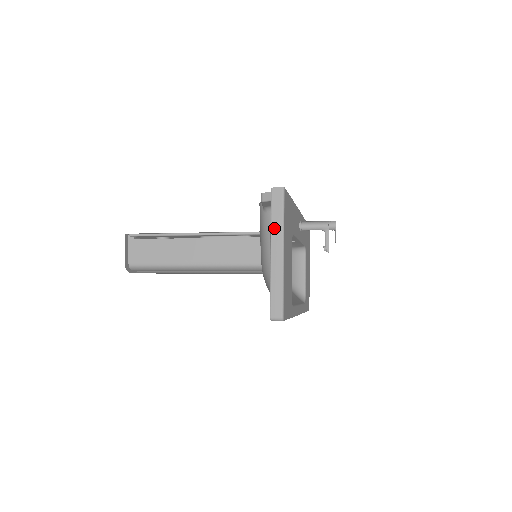
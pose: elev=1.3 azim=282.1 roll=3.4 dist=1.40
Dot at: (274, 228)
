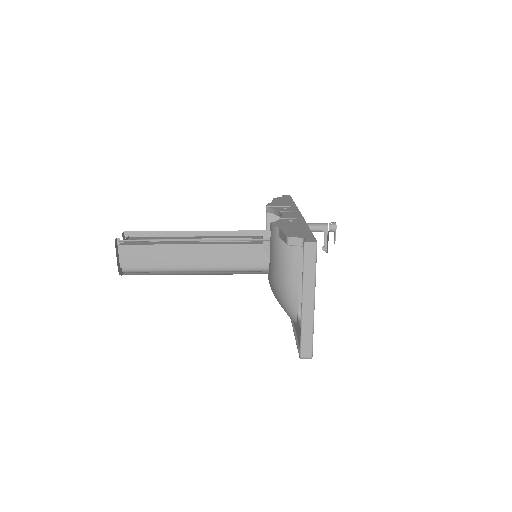
Dot at: (306, 281)
